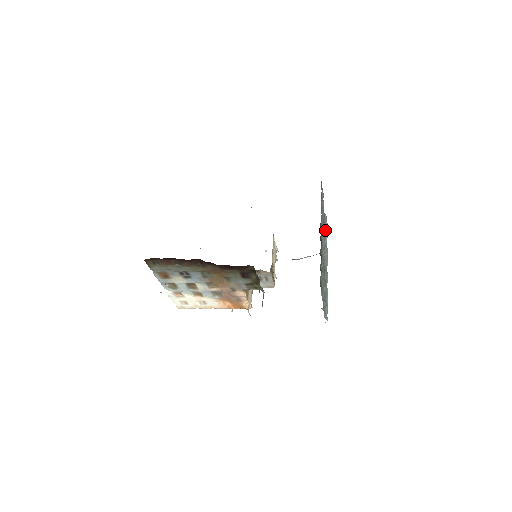
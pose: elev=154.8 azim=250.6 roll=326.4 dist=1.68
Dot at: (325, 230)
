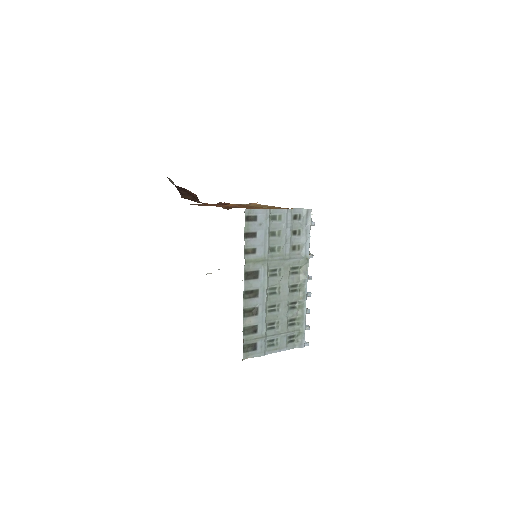
Dot at: (303, 234)
